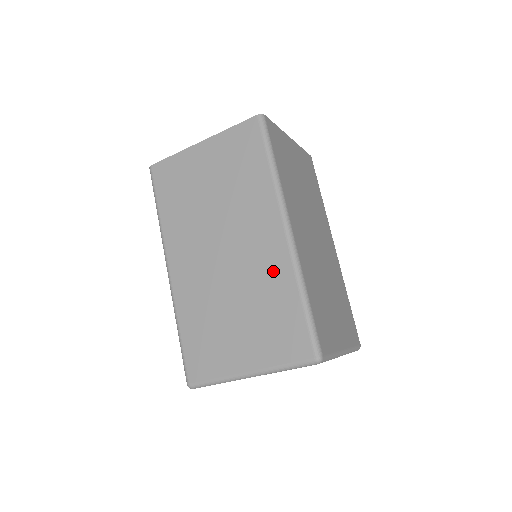
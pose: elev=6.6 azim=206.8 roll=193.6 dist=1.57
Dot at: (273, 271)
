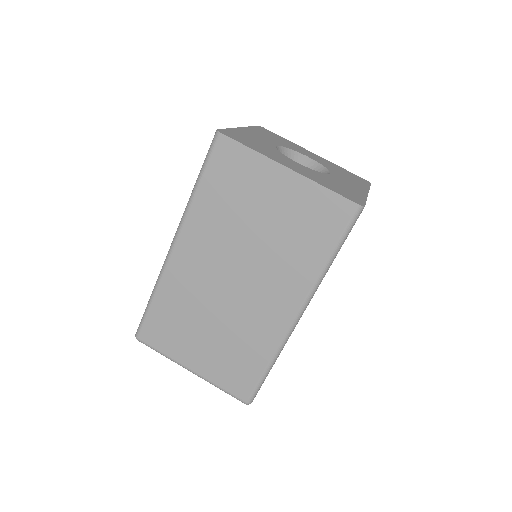
Dot at: (262, 332)
